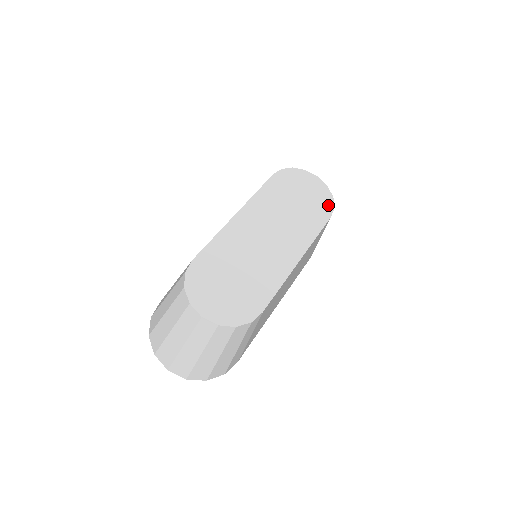
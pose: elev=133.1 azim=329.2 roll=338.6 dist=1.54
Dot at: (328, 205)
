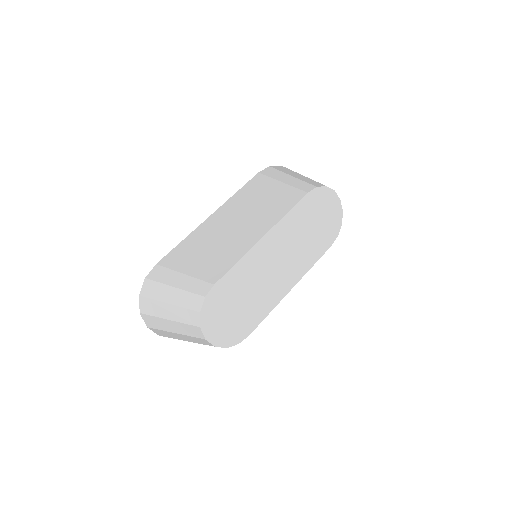
Dot at: (334, 233)
